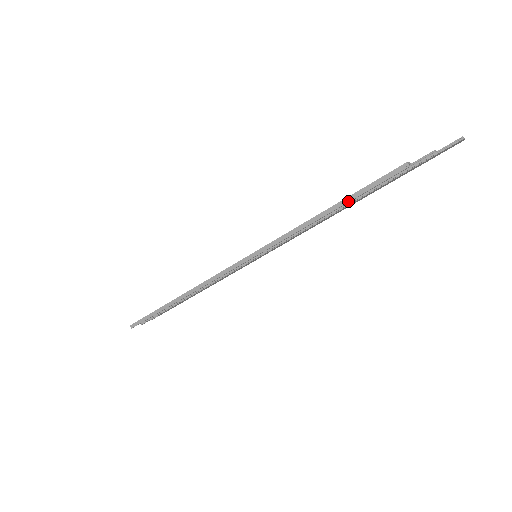
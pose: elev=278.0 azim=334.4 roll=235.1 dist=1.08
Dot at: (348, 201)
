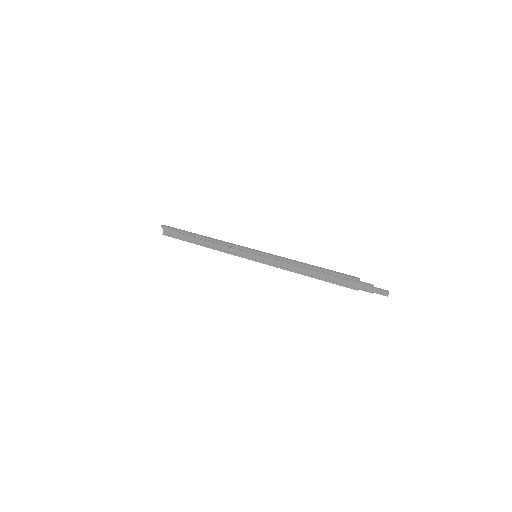
Dot at: (322, 269)
